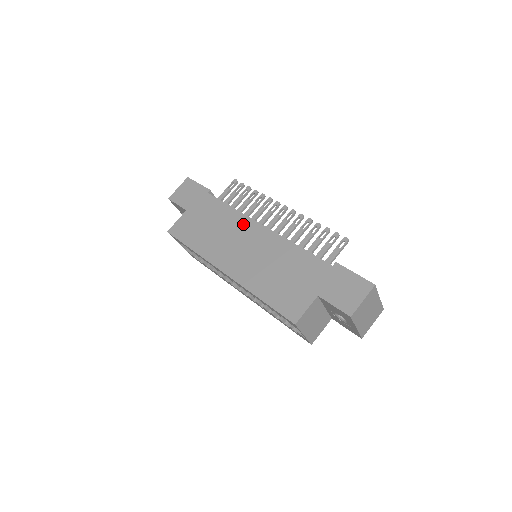
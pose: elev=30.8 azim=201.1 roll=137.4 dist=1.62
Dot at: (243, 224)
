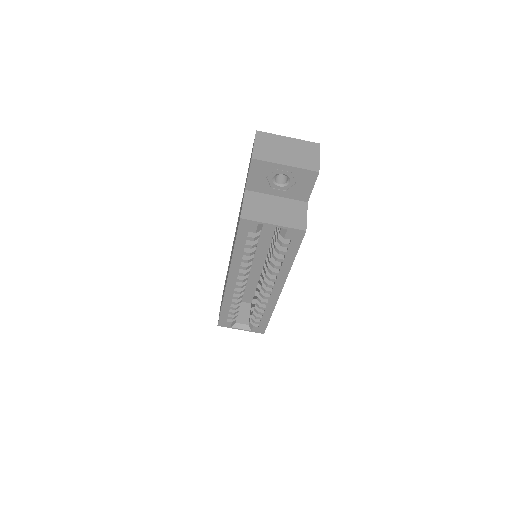
Dot at: occluded
